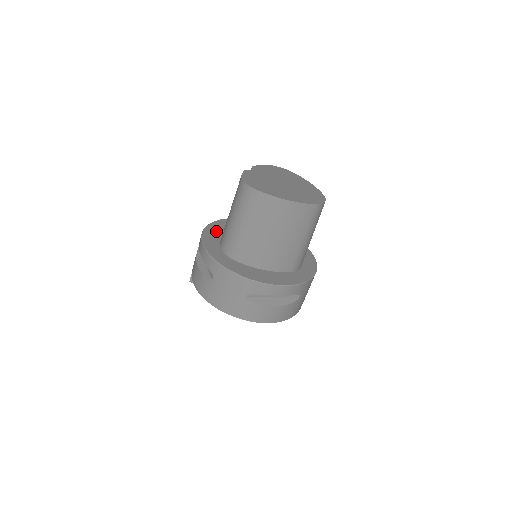
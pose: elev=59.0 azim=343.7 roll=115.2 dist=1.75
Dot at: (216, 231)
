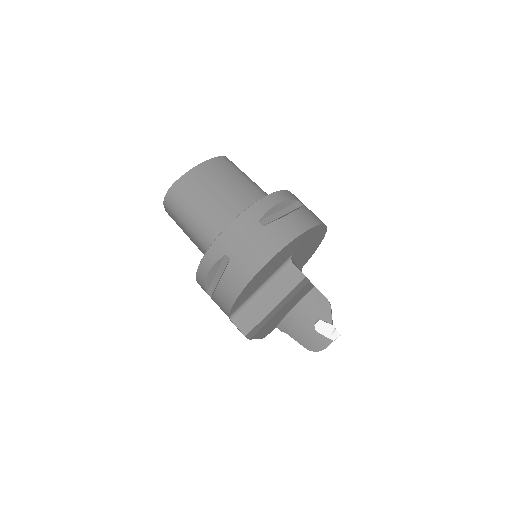
Dot at: occluded
